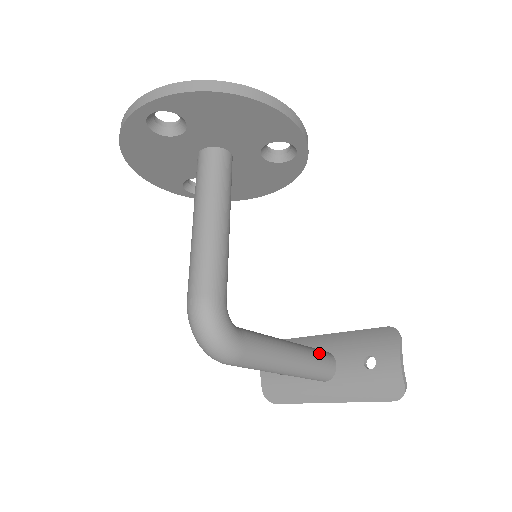
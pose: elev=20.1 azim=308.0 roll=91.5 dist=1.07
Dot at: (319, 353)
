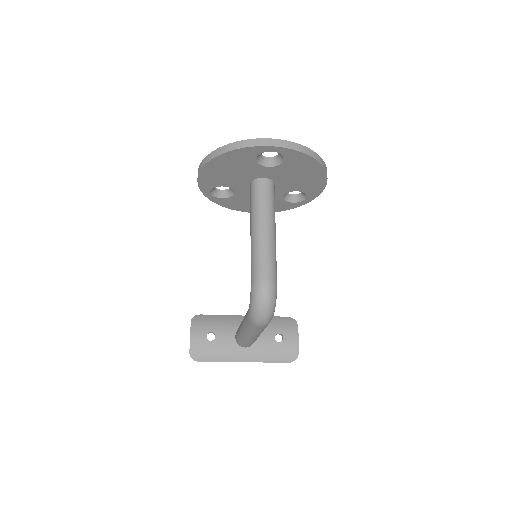
Dot at: occluded
